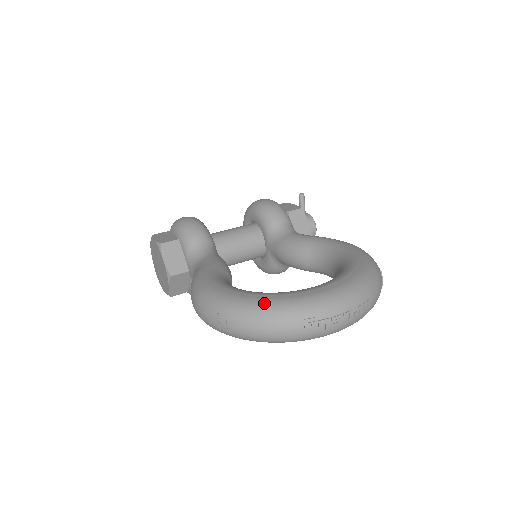
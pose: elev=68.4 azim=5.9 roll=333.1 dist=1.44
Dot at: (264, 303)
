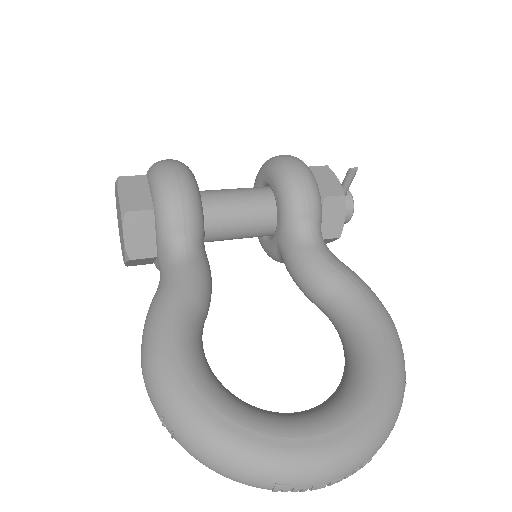
Dot at: (231, 442)
